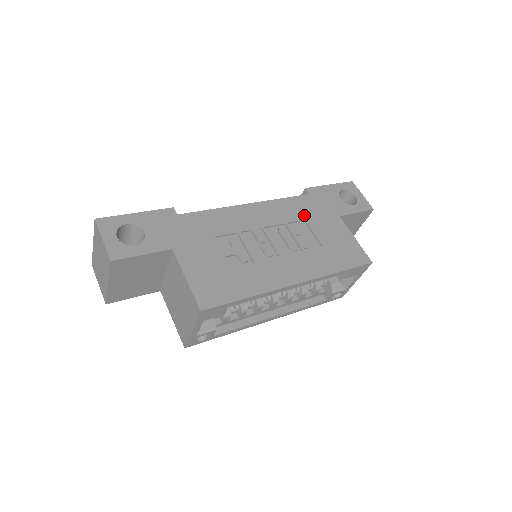
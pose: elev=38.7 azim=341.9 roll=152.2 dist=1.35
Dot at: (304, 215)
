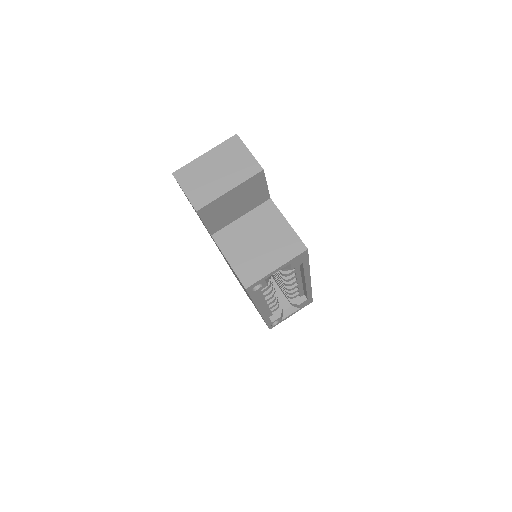
Dot at: occluded
